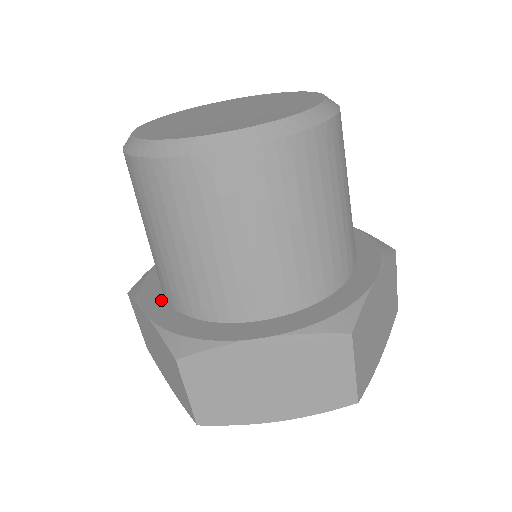
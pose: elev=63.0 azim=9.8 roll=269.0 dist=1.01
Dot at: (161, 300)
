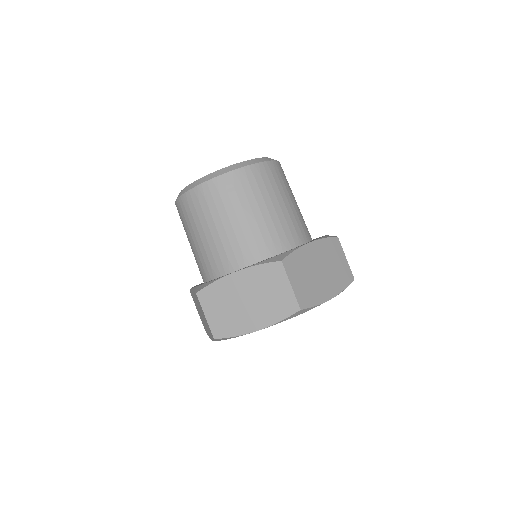
Dot at: occluded
